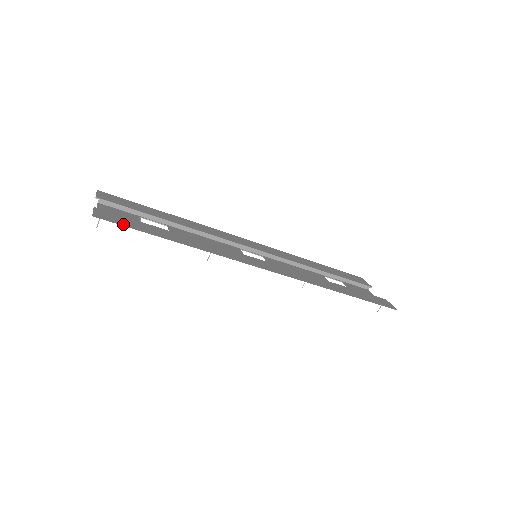
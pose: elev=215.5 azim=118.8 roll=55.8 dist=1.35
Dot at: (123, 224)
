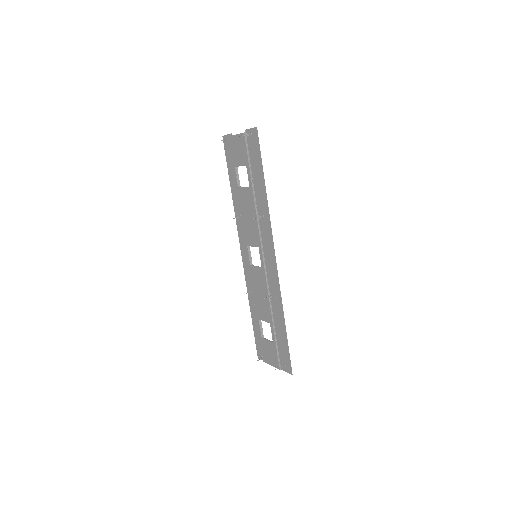
Dot at: (258, 148)
